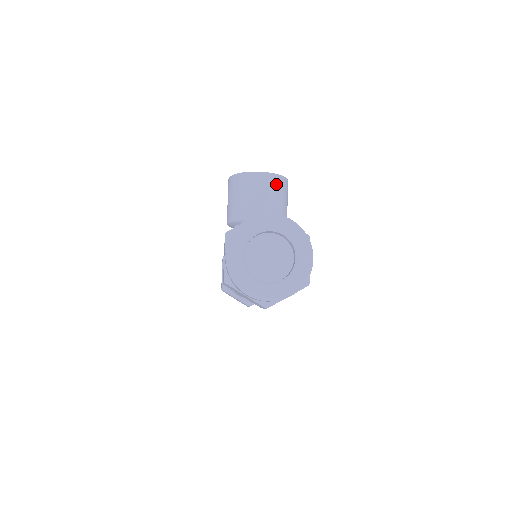
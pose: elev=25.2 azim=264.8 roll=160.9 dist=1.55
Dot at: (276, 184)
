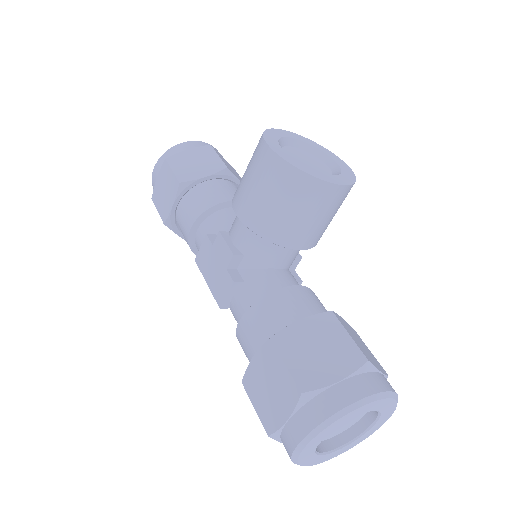
Dot at: (344, 198)
